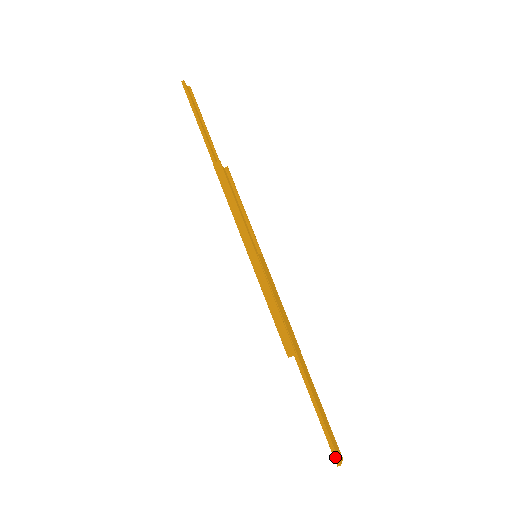
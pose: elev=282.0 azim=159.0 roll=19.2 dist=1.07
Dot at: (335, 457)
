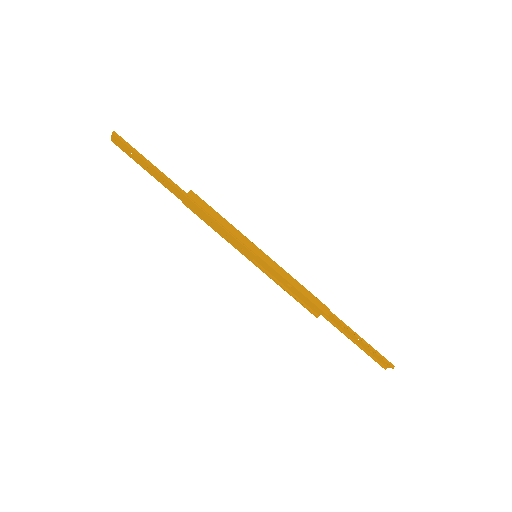
Dot at: (389, 364)
